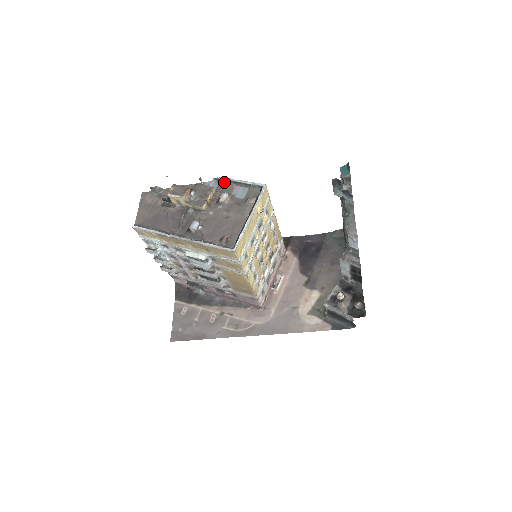
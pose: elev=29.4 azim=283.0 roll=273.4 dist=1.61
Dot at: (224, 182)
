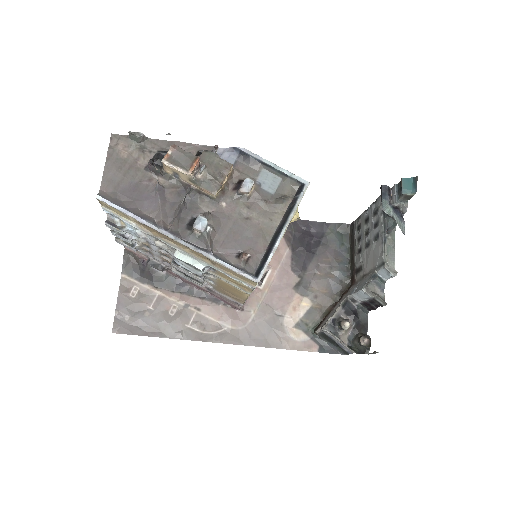
Dot at: (247, 157)
